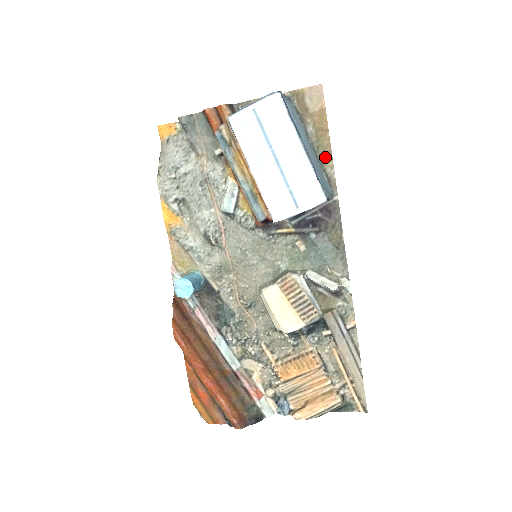
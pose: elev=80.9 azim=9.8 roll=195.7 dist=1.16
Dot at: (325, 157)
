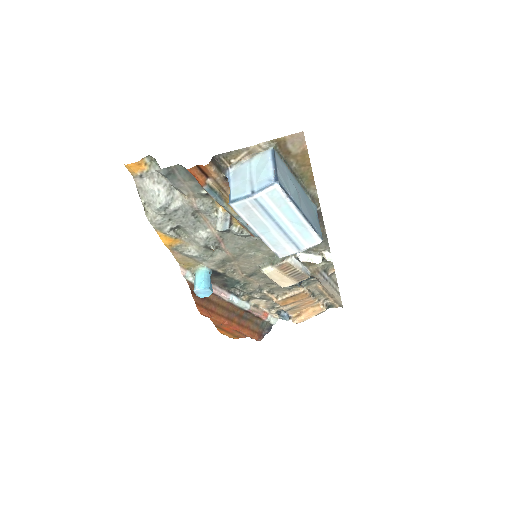
Dot at: (308, 184)
